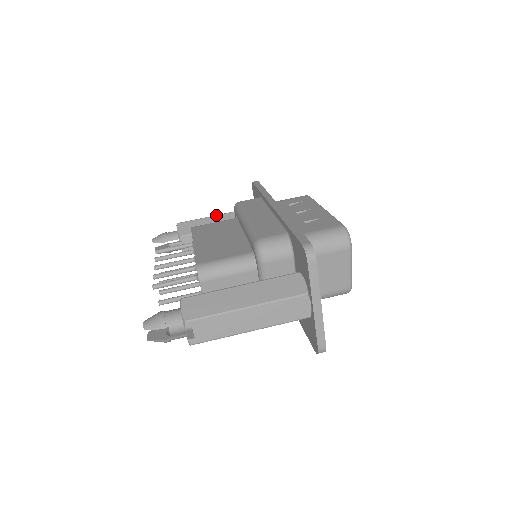
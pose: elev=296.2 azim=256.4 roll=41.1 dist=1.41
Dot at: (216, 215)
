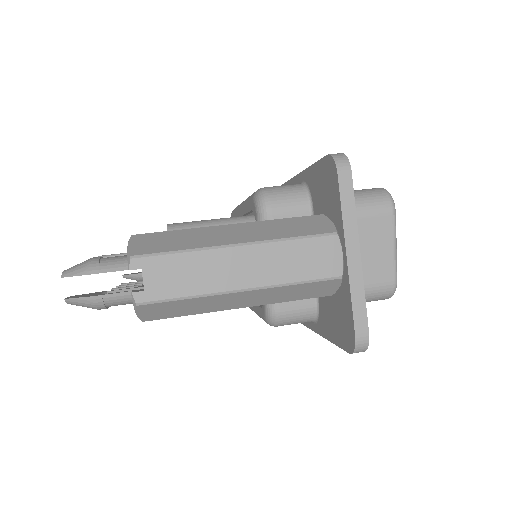
Dot at: occluded
